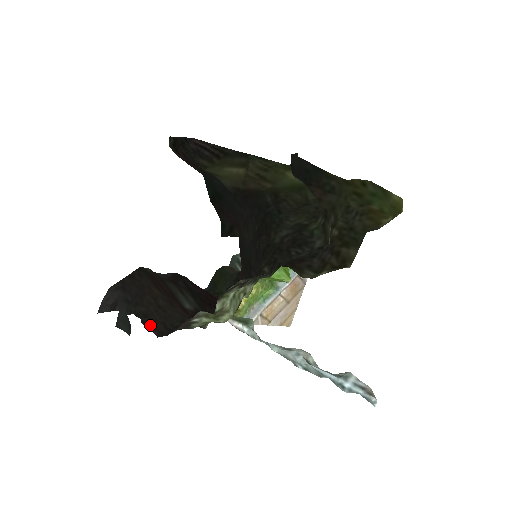
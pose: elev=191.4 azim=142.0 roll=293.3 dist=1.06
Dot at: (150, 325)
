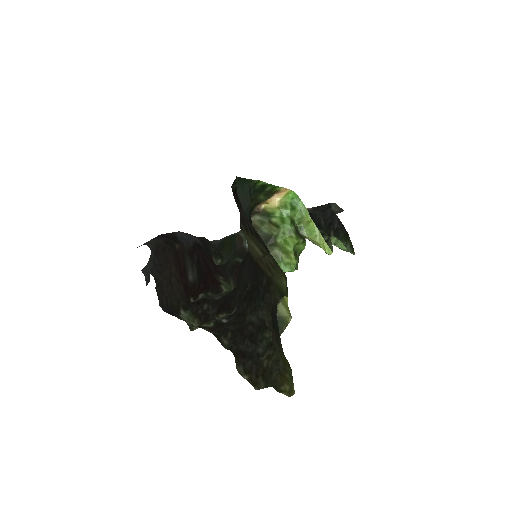
Dot at: (159, 294)
